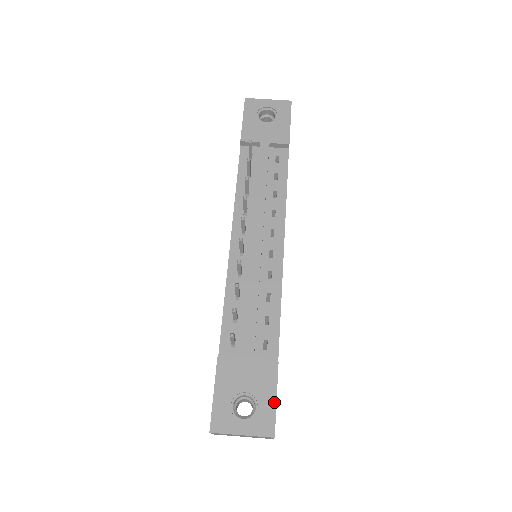
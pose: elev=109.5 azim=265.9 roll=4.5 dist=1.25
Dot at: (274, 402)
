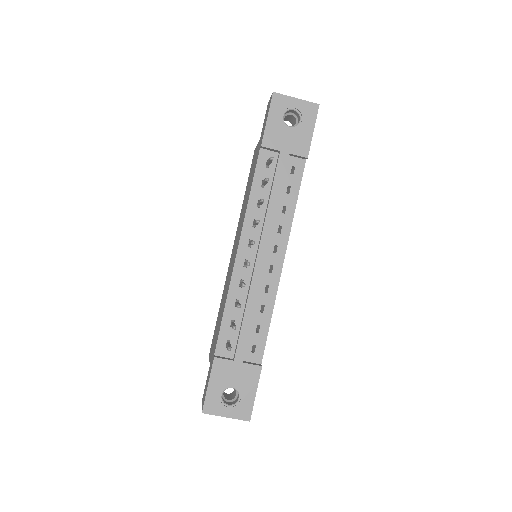
Dot at: (254, 396)
